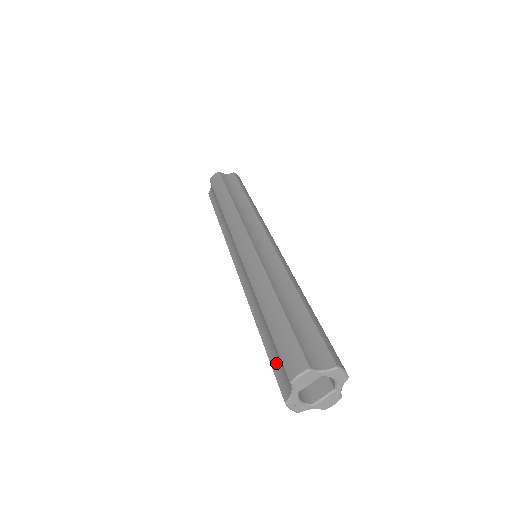
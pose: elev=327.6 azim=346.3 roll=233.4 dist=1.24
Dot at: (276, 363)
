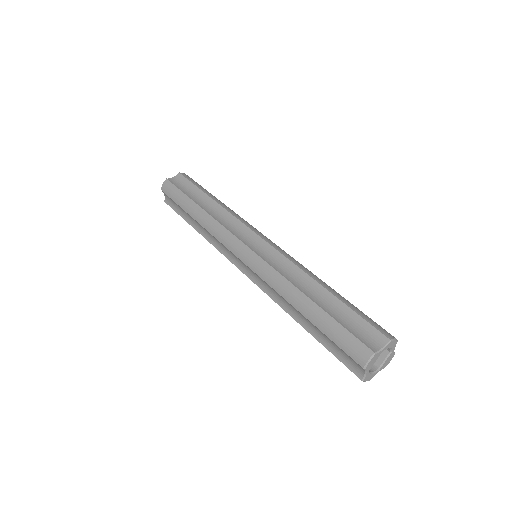
Dot at: (337, 352)
